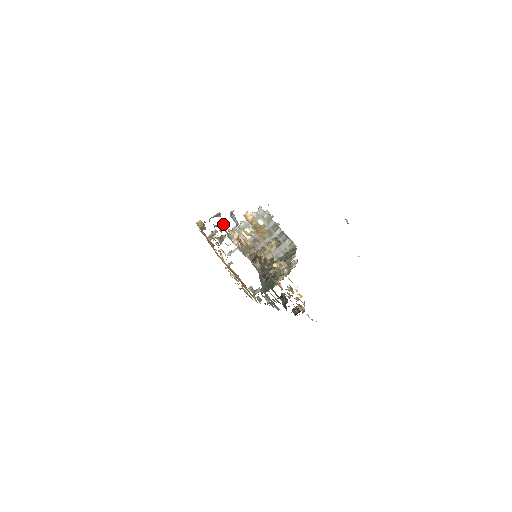
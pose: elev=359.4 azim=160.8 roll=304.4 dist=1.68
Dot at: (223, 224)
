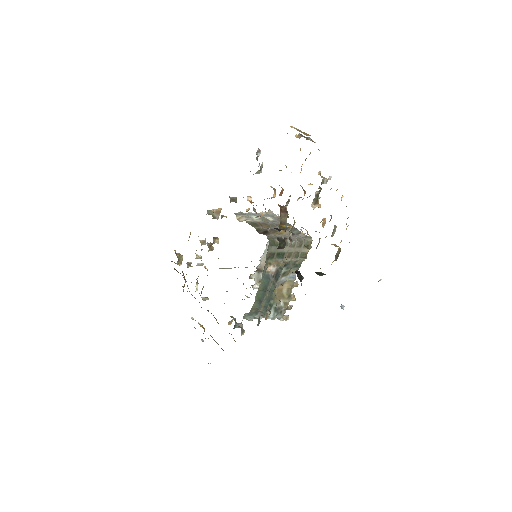
Dot at: (231, 197)
